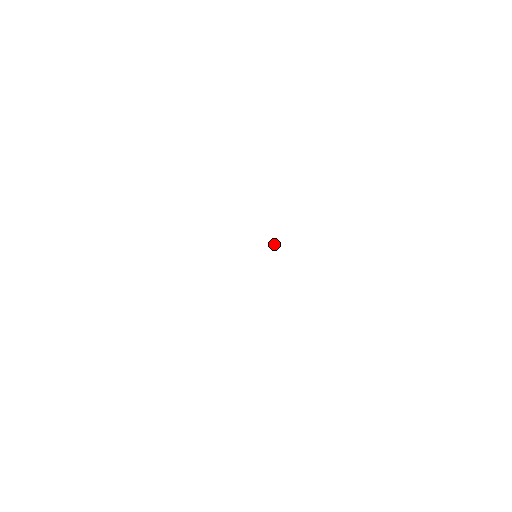
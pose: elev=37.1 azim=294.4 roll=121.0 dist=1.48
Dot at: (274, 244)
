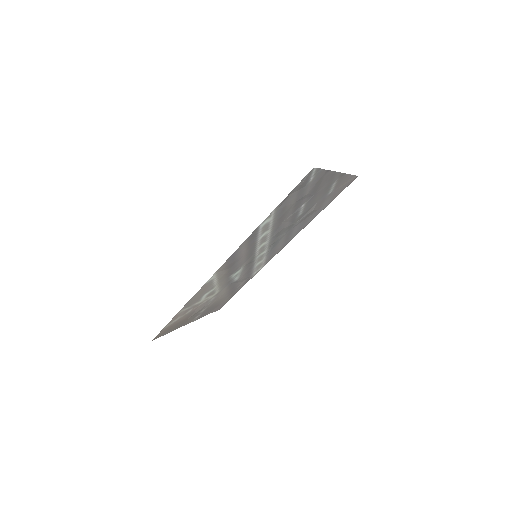
Dot at: (272, 244)
